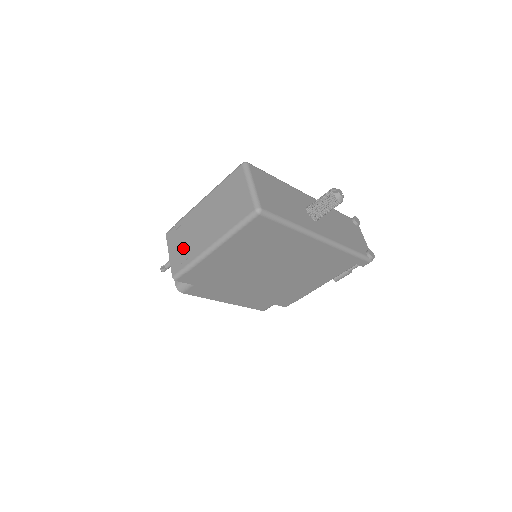
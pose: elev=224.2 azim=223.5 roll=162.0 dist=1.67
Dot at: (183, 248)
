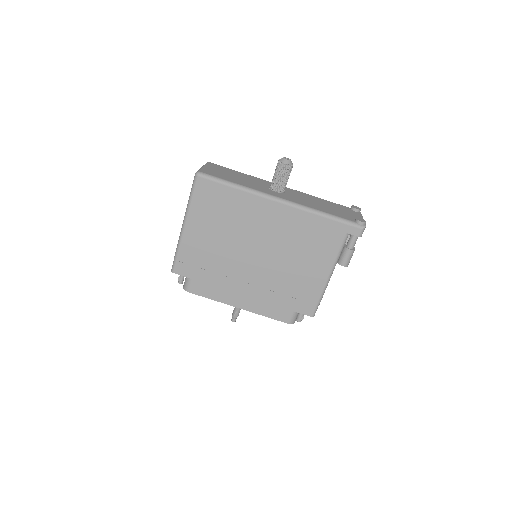
Dot at: occluded
